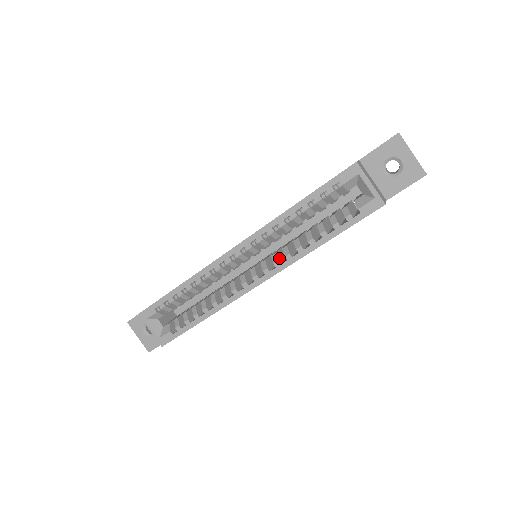
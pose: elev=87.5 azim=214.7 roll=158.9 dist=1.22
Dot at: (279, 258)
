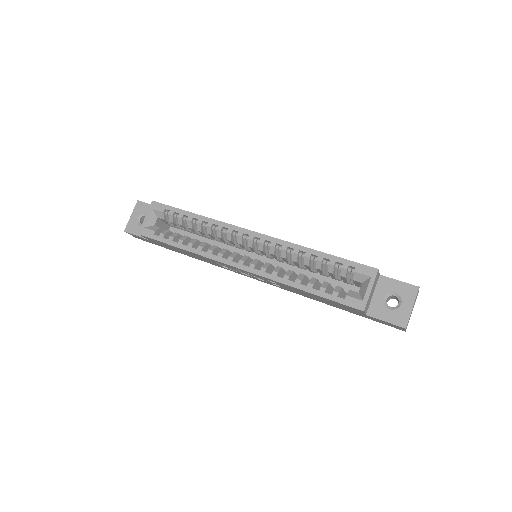
Dot at: (268, 269)
